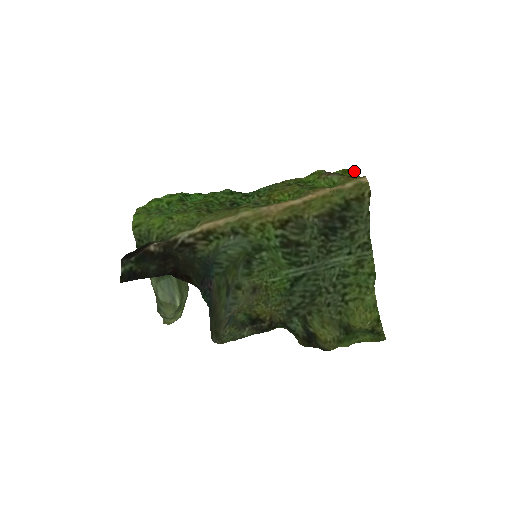
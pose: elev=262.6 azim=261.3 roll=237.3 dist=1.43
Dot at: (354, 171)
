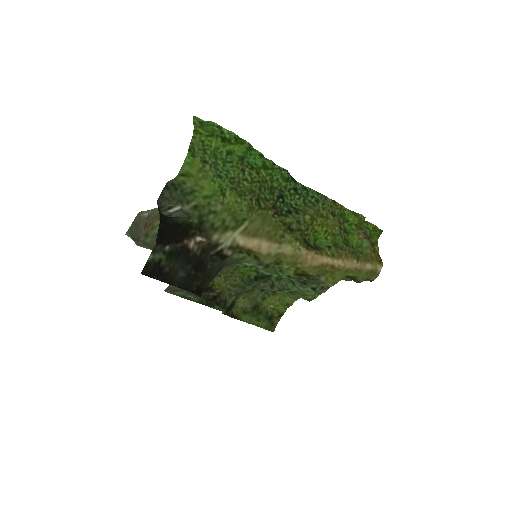
Dot at: (380, 233)
